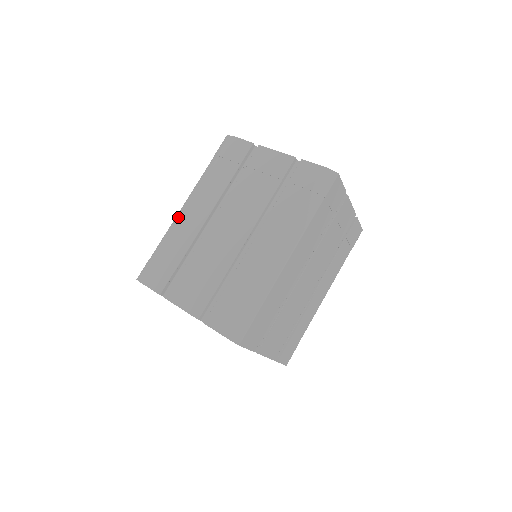
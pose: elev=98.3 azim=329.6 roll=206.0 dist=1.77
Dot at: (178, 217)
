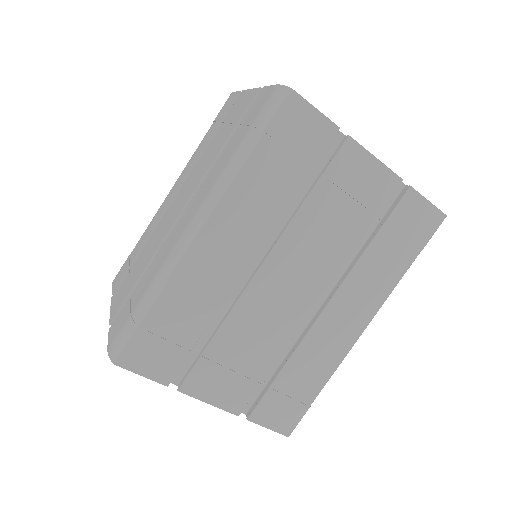
Dot at: occluded
